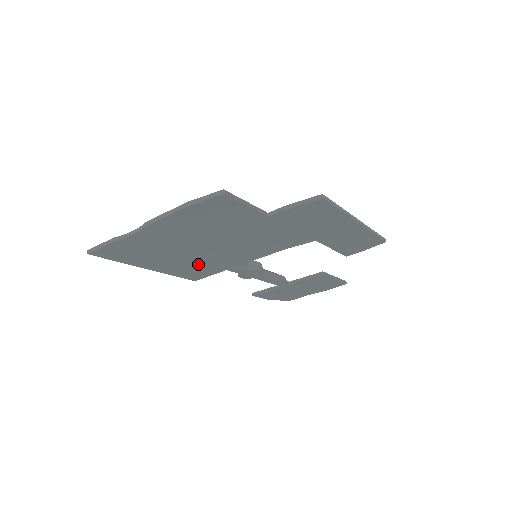
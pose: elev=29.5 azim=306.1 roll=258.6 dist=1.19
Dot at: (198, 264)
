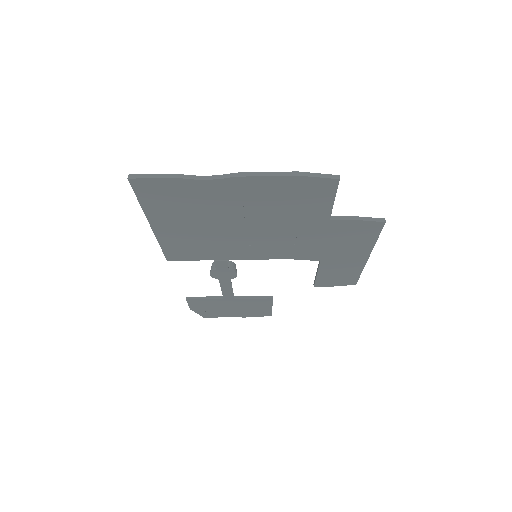
Dot at: (202, 242)
